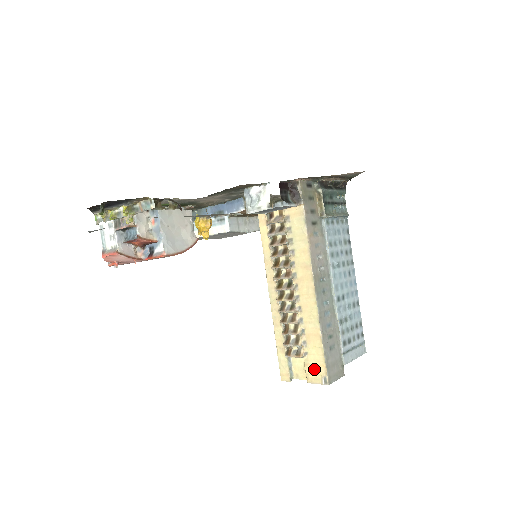
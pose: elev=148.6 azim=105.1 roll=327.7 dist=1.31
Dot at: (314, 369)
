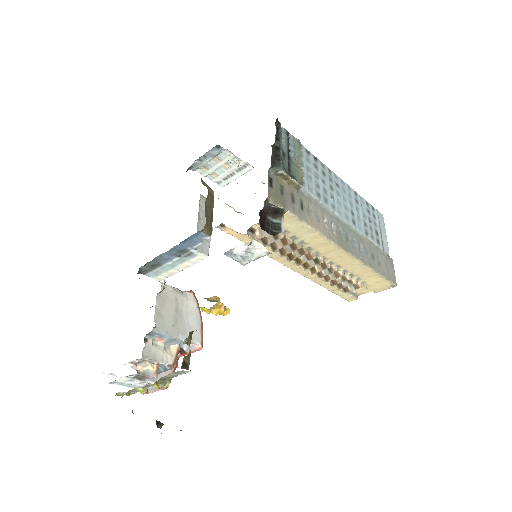
Dot at: (377, 286)
